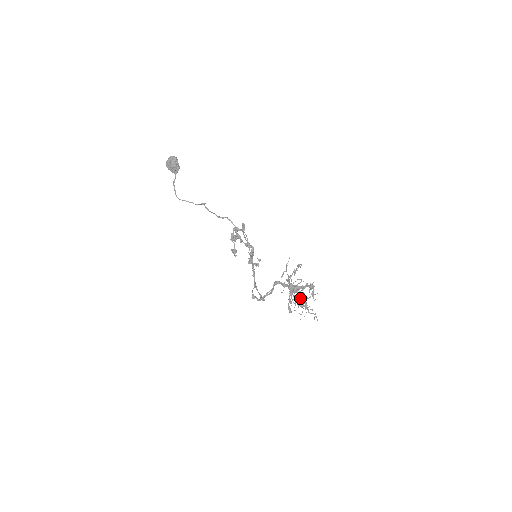
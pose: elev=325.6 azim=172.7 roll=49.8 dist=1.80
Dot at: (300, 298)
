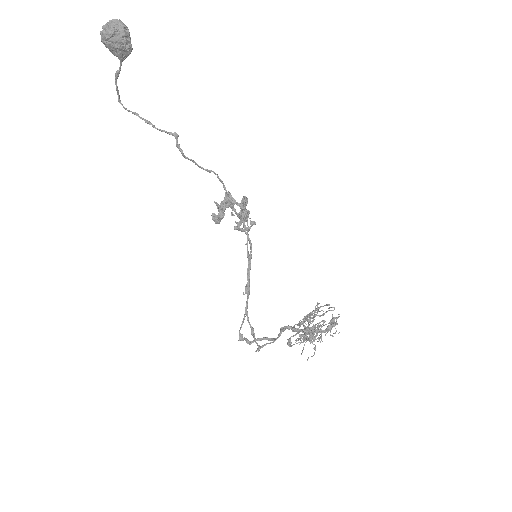
Dot at: (312, 339)
